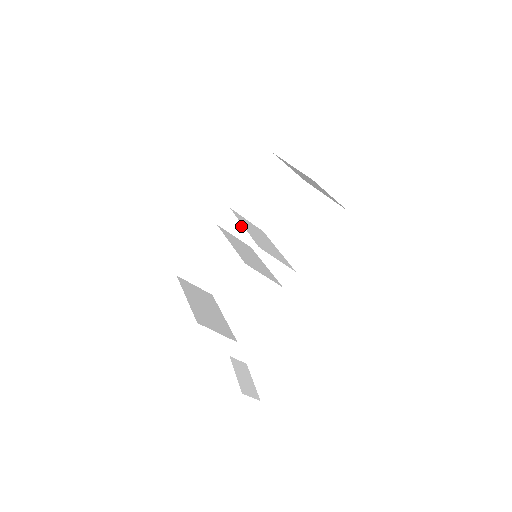
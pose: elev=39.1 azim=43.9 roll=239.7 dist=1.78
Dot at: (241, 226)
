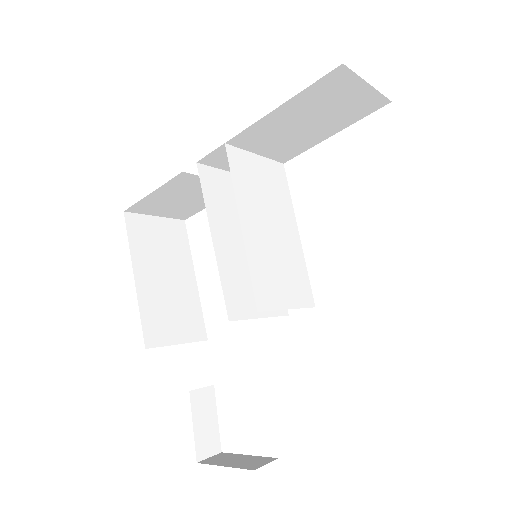
Dot at: occluded
